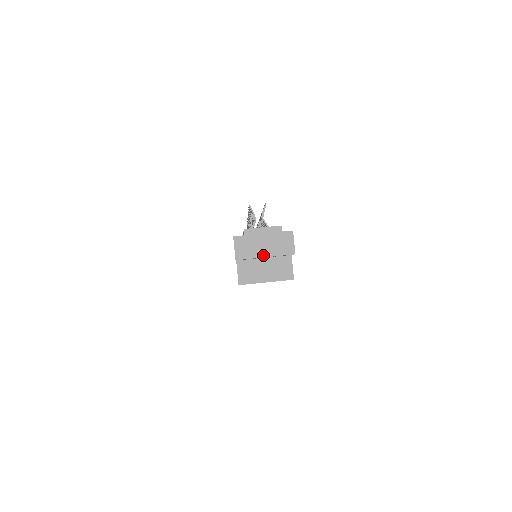
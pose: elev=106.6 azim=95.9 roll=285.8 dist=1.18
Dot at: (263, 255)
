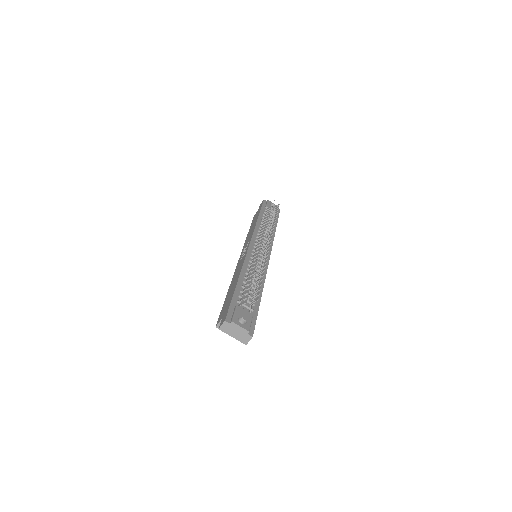
Dot at: (232, 336)
